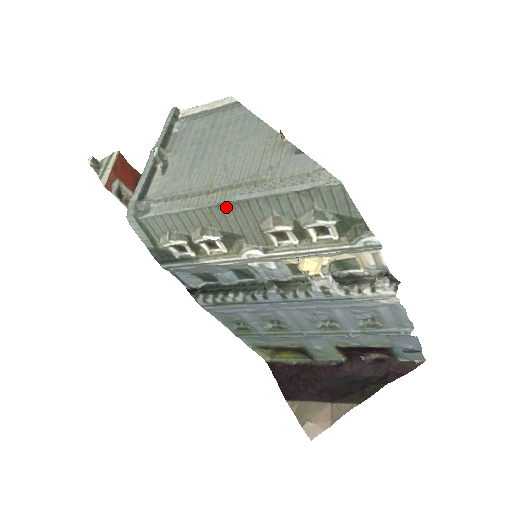
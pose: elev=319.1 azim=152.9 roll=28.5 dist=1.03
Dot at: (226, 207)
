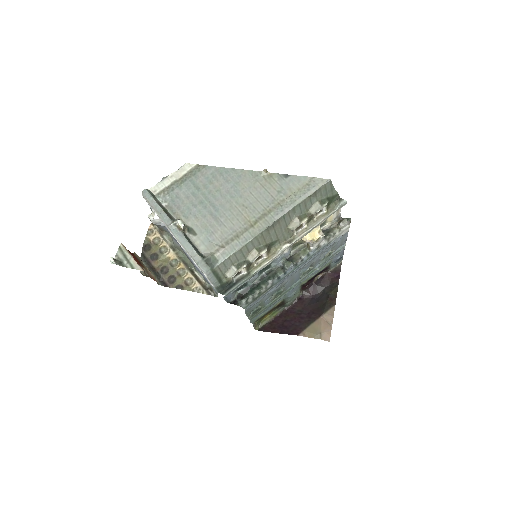
Dot at: (271, 227)
